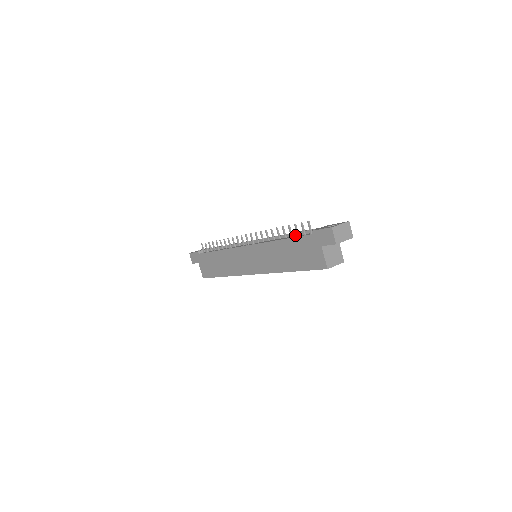
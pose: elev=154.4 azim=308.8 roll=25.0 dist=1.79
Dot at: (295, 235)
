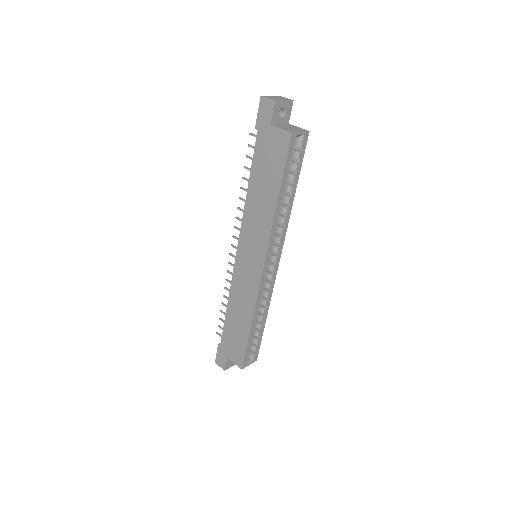
Dot at: occluded
